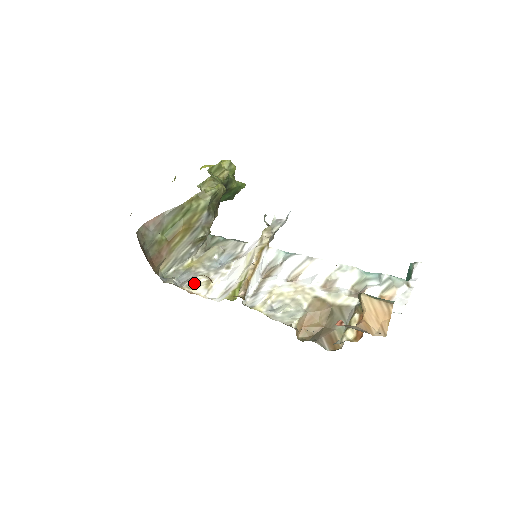
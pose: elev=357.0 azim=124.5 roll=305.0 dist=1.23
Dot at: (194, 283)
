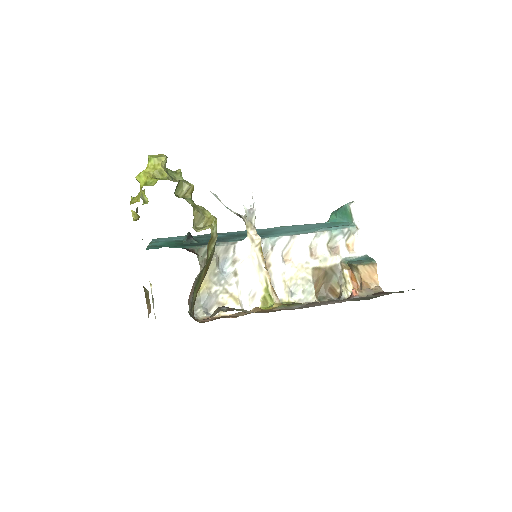
Dot at: (222, 304)
